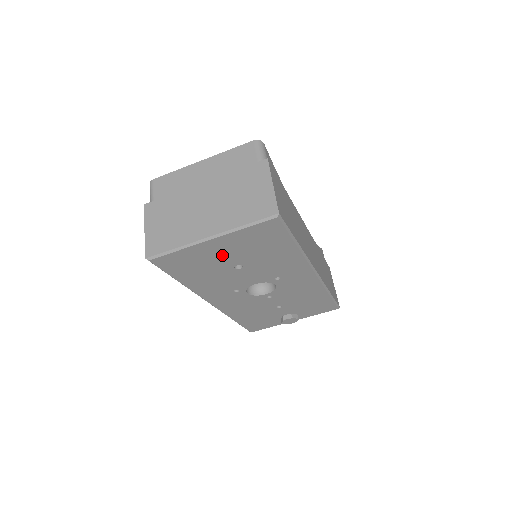
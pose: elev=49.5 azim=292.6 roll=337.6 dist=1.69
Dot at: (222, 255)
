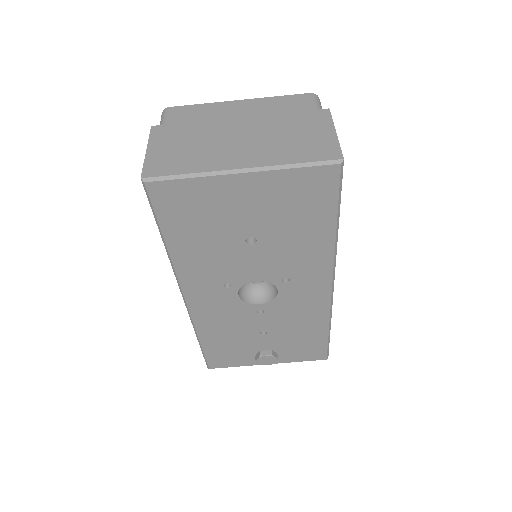
Dot at: (242, 210)
